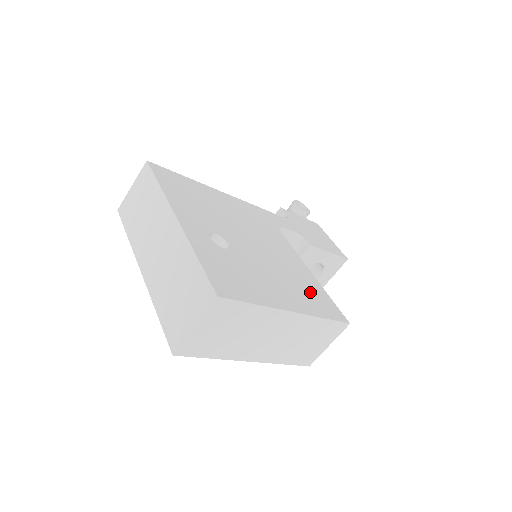
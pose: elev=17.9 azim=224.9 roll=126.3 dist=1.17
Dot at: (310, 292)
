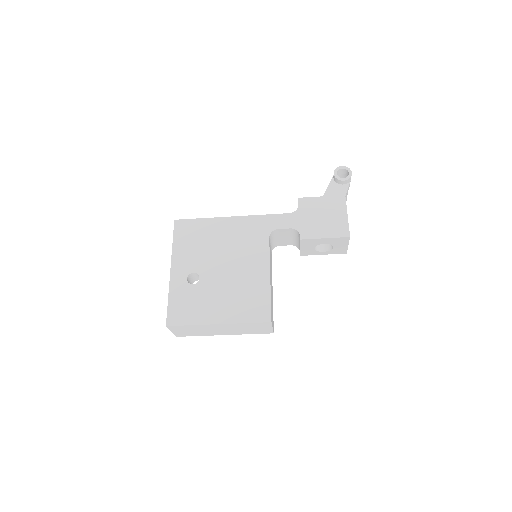
Dot at: (250, 301)
